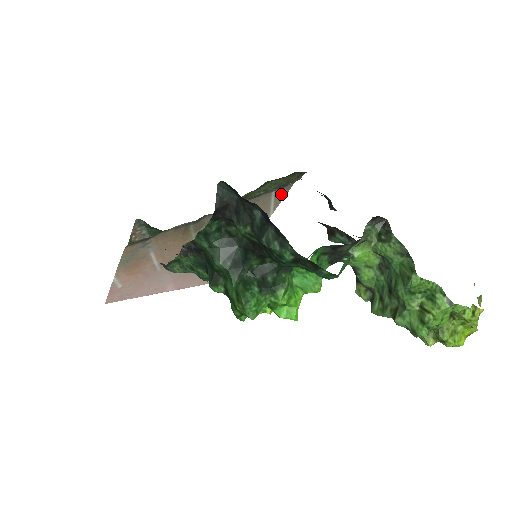
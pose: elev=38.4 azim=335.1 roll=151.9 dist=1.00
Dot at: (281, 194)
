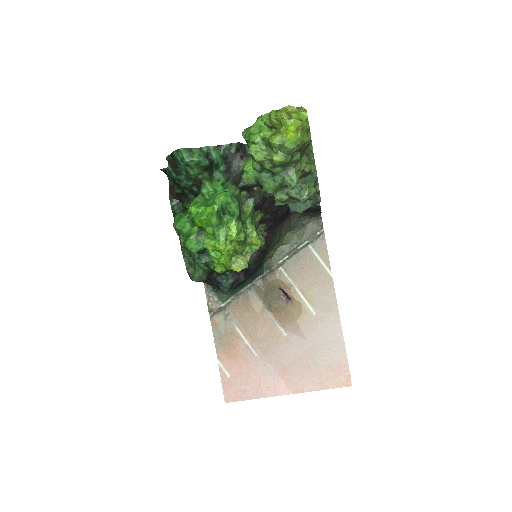
Dot at: (321, 248)
